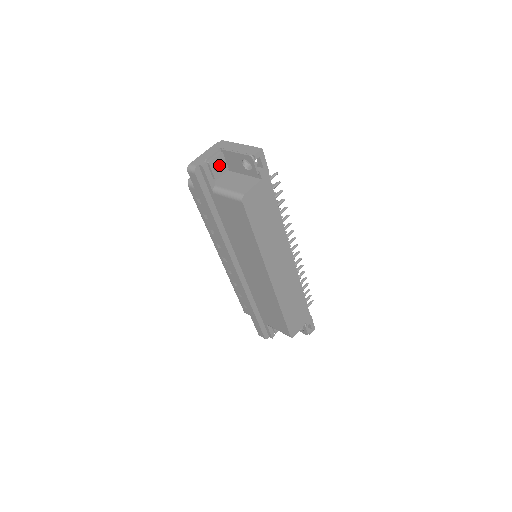
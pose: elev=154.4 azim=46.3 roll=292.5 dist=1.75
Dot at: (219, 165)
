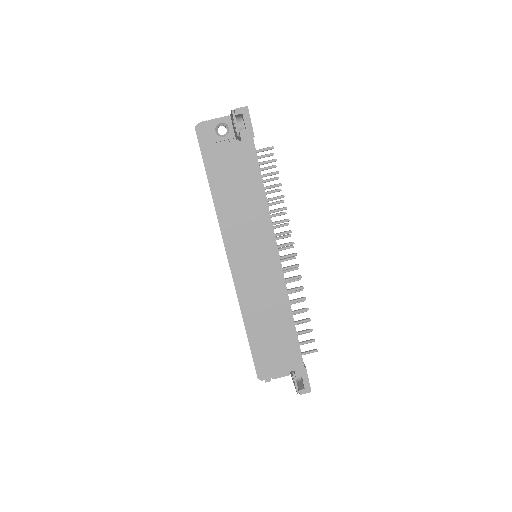
Dot at: (227, 132)
